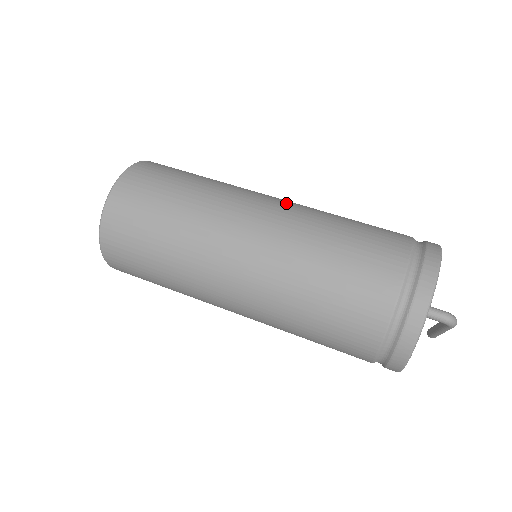
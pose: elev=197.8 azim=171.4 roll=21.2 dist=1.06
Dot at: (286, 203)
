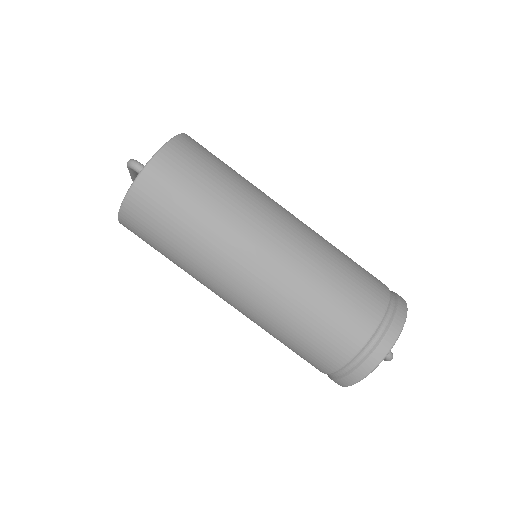
Dot at: (302, 226)
